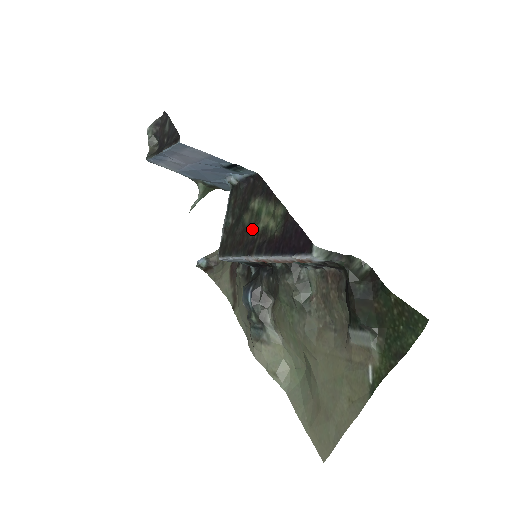
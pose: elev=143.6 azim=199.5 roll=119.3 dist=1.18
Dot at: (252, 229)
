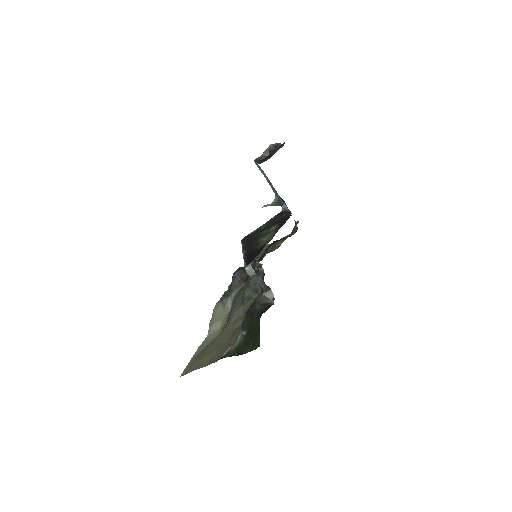
Dot at: (259, 238)
